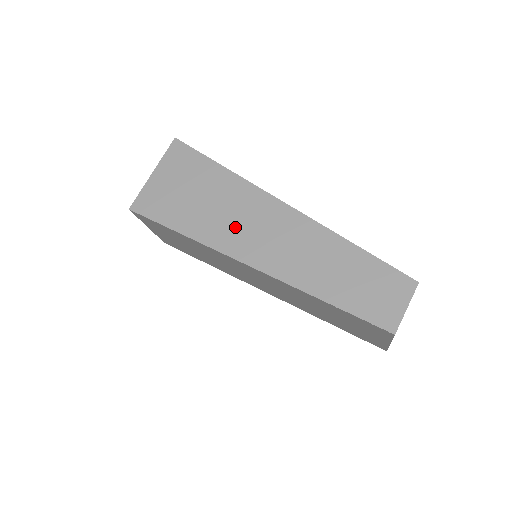
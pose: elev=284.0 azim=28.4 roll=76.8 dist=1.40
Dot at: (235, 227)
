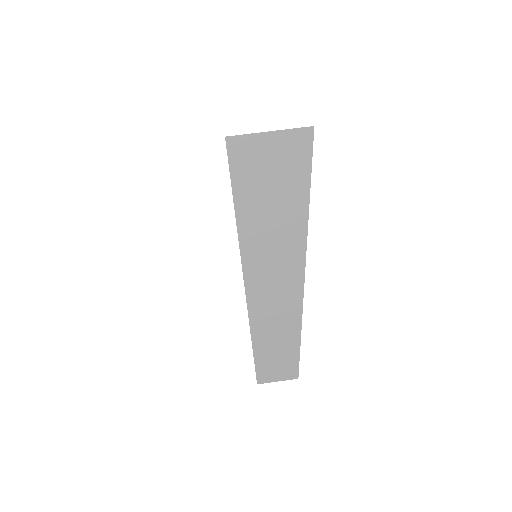
Dot at: (265, 241)
